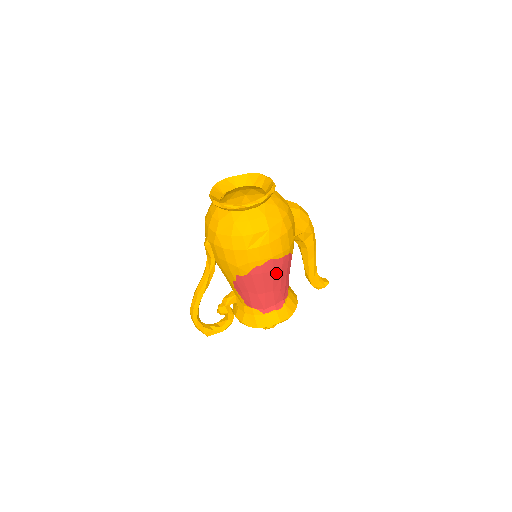
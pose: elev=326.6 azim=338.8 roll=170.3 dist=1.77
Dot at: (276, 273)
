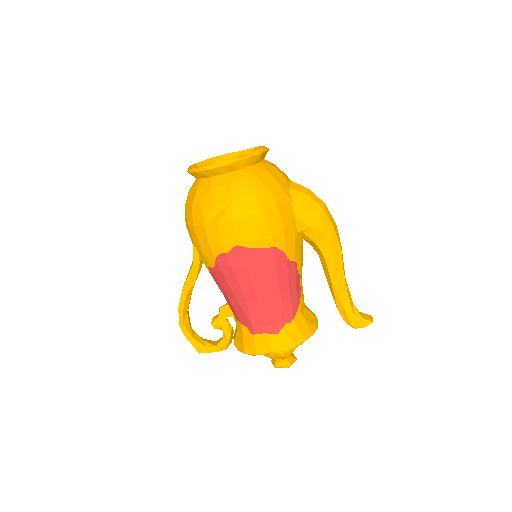
Dot at: (254, 272)
